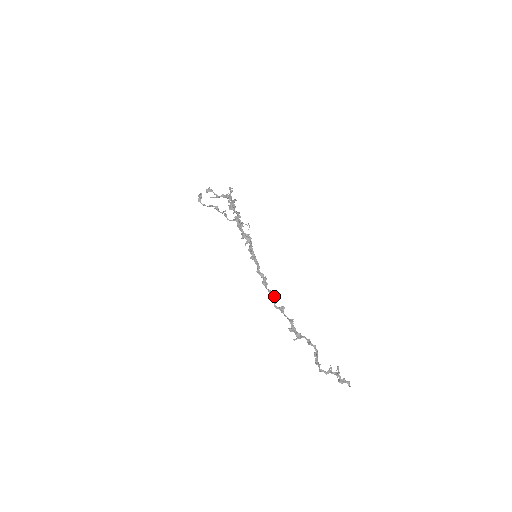
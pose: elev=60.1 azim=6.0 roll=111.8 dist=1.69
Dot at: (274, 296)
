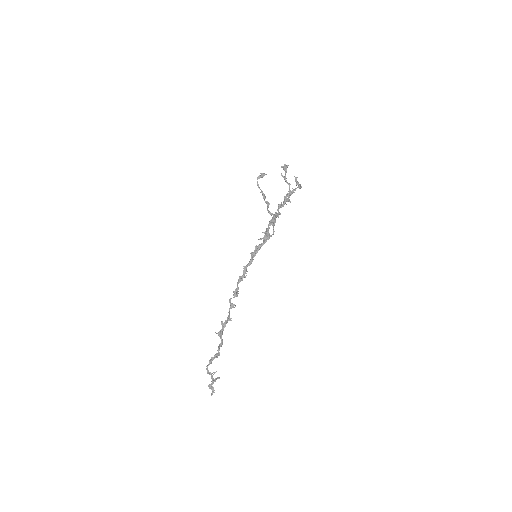
Dot at: (236, 294)
